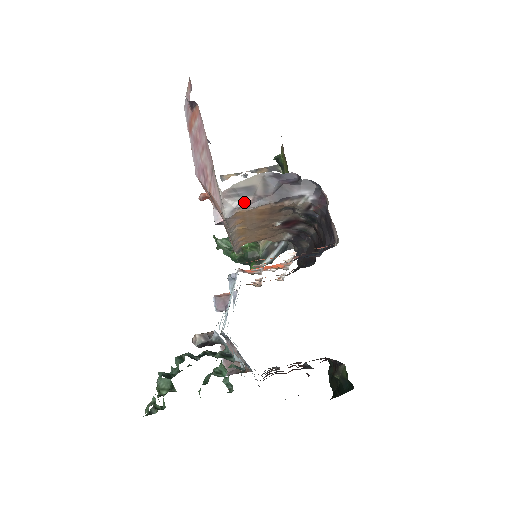
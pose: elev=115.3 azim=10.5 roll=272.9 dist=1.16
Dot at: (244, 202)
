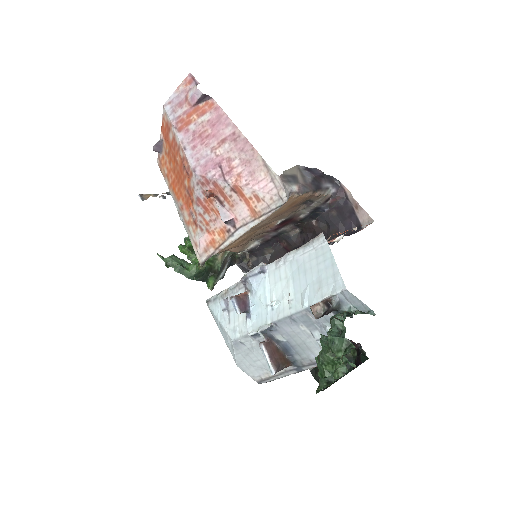
Dot at: (294, 188)
